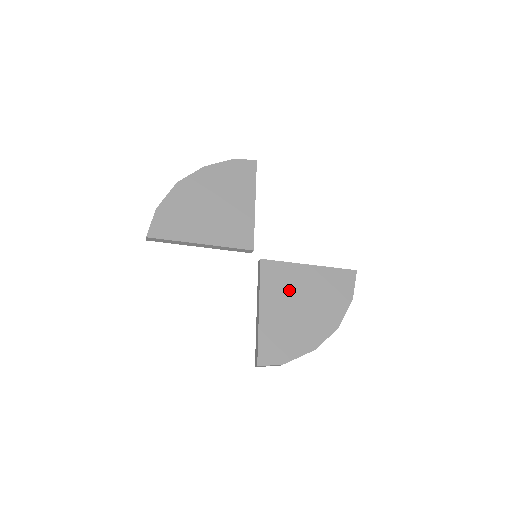
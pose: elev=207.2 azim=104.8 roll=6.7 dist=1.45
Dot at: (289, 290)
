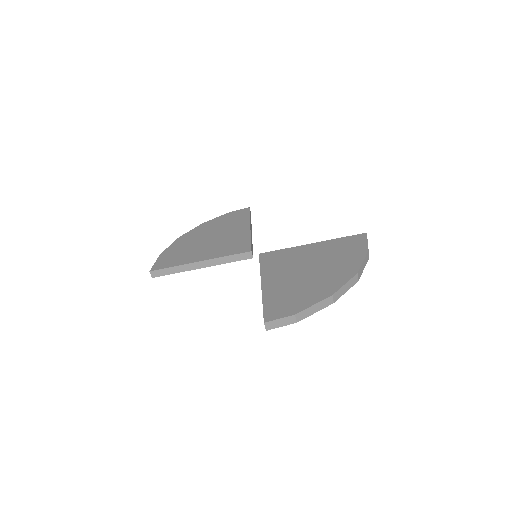
Dot at: (292, 264)
